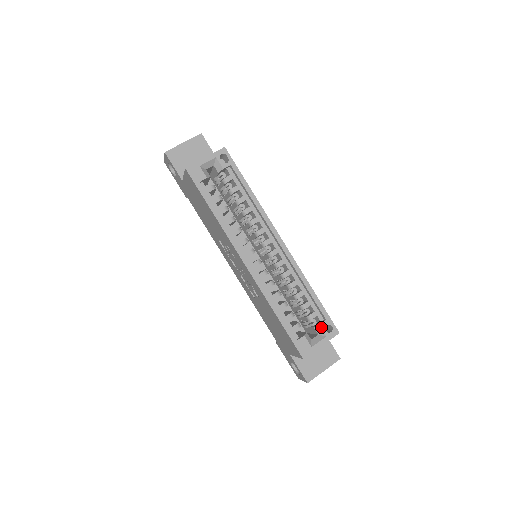
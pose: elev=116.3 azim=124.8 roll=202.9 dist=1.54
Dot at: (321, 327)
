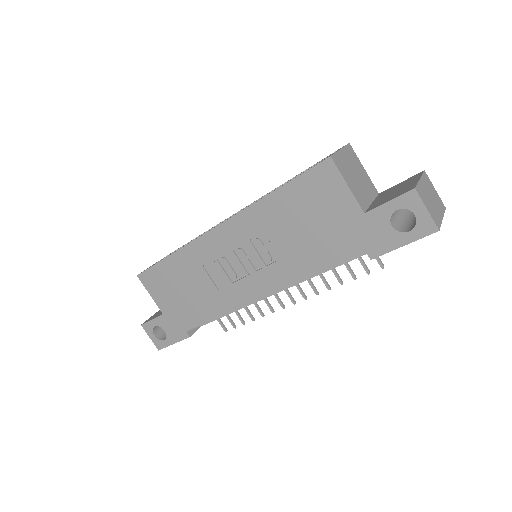
Dot at: occluded
